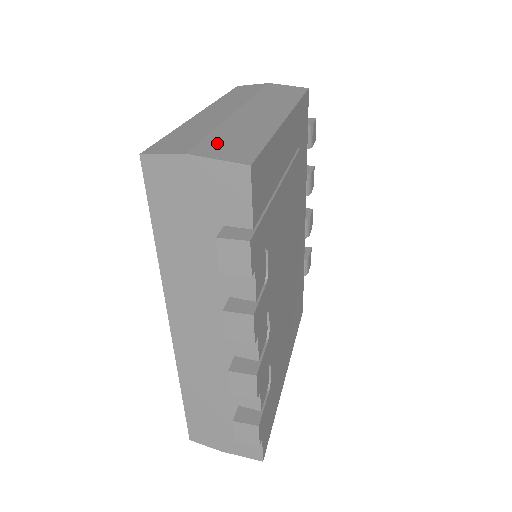
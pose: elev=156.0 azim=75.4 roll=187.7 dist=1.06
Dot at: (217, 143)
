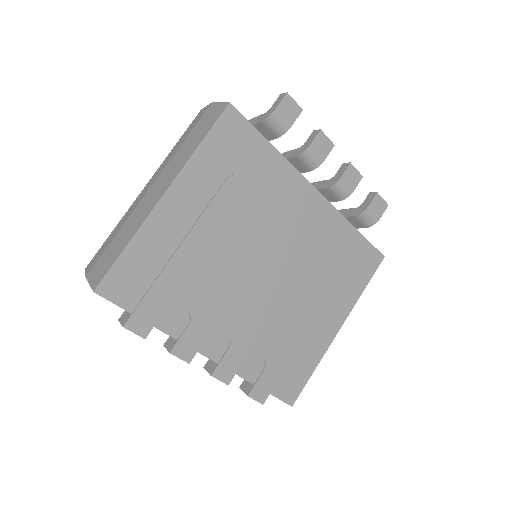
Dot at: (104, 258)
